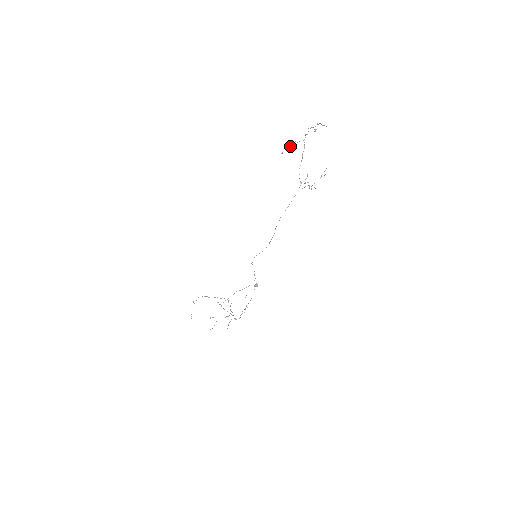
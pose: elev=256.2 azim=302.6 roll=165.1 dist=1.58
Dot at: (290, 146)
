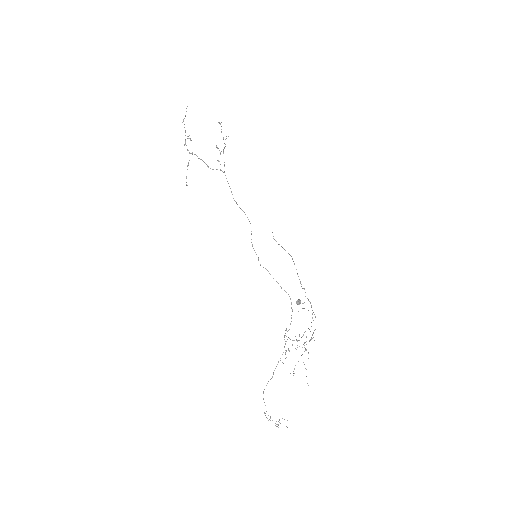
Dot at: occluded
